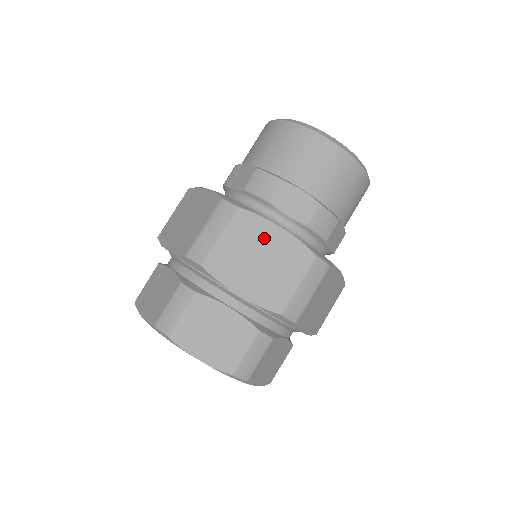
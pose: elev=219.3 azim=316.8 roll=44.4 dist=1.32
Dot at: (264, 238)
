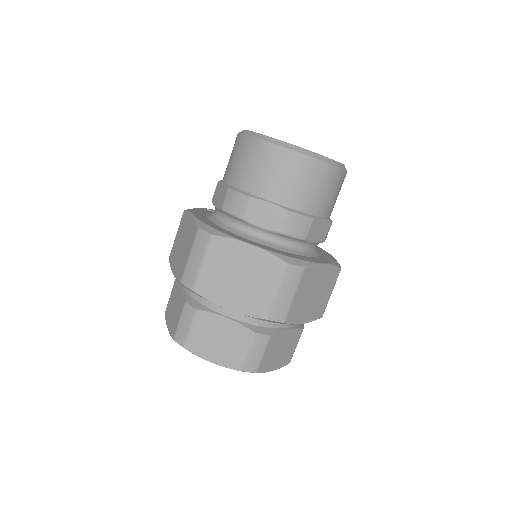
Dot at: (238, 257)
